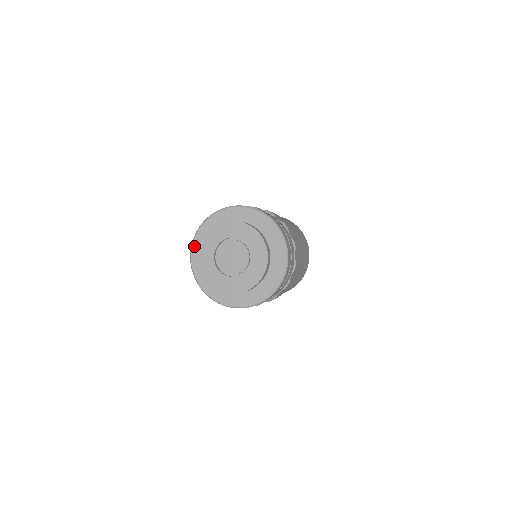
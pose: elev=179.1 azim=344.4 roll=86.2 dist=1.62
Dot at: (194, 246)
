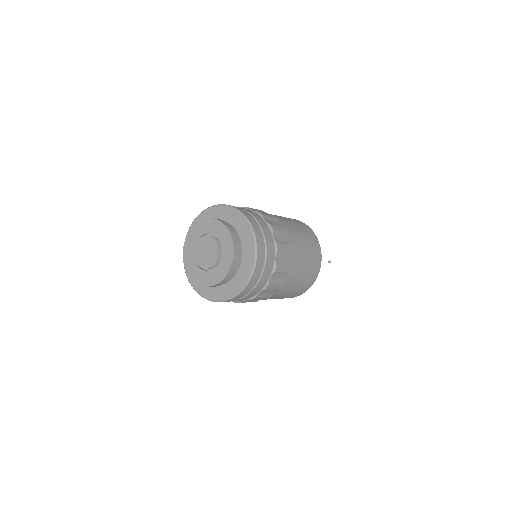
Dot at: occluded
